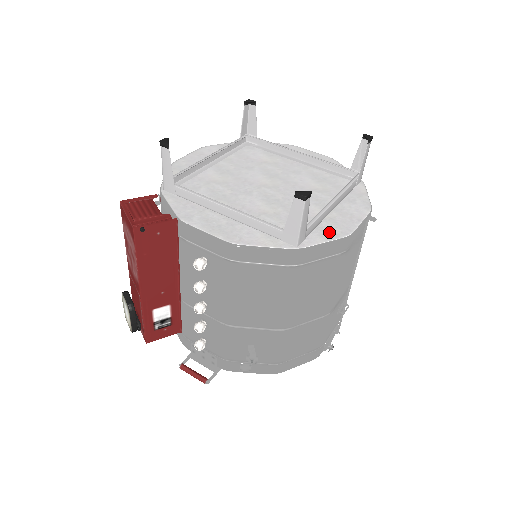
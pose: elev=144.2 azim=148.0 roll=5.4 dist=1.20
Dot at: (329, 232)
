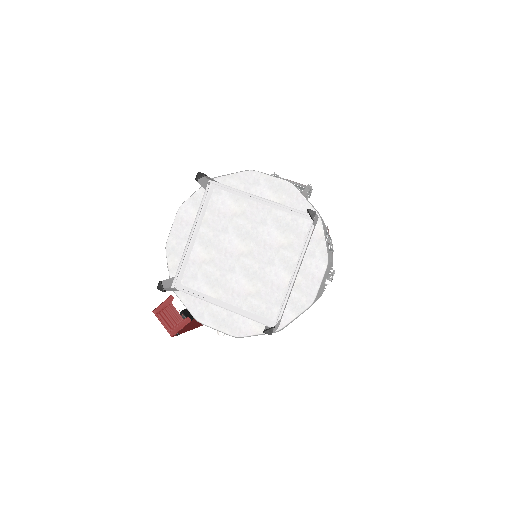
Dot at: (298, 304)
